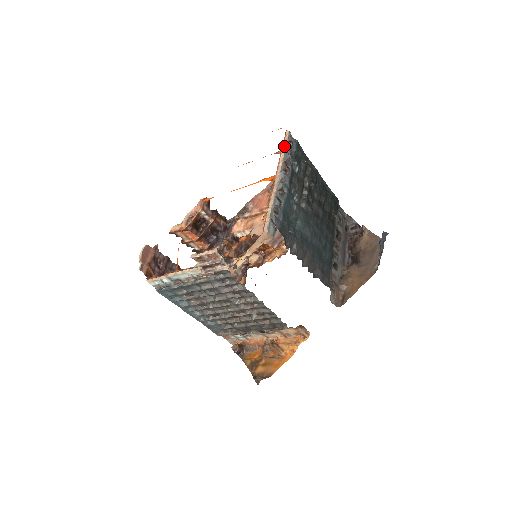
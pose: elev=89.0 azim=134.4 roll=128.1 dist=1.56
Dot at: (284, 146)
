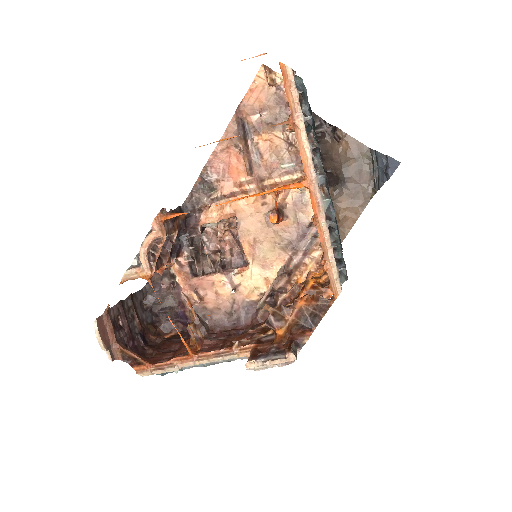
Dot at: (299, 111)
